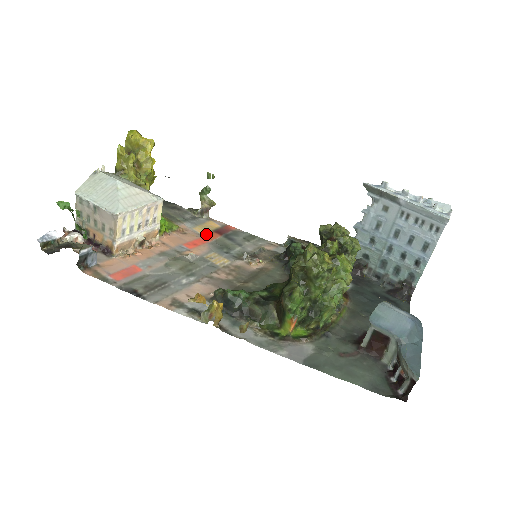
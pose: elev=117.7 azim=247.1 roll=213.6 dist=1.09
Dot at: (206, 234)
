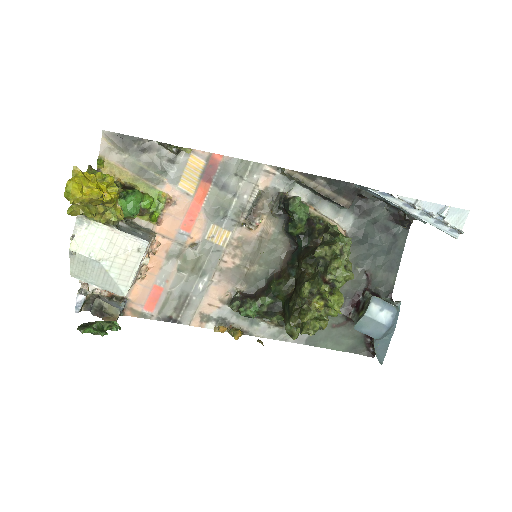
Dot at: (195, 190)
